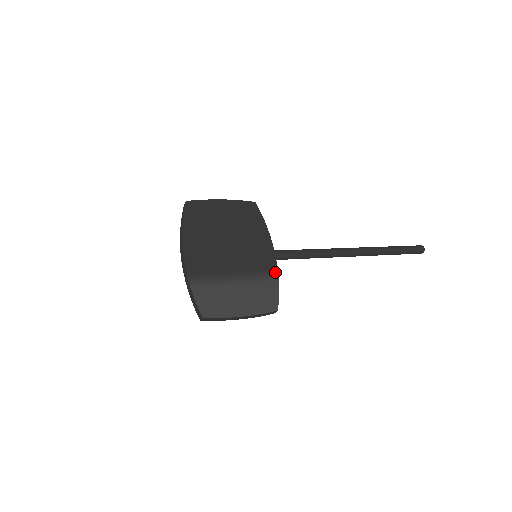
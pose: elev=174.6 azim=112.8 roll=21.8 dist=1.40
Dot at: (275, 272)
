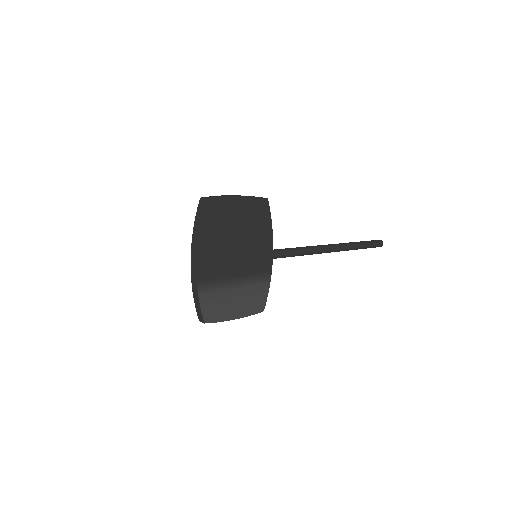
Dot at: (269, 274)
